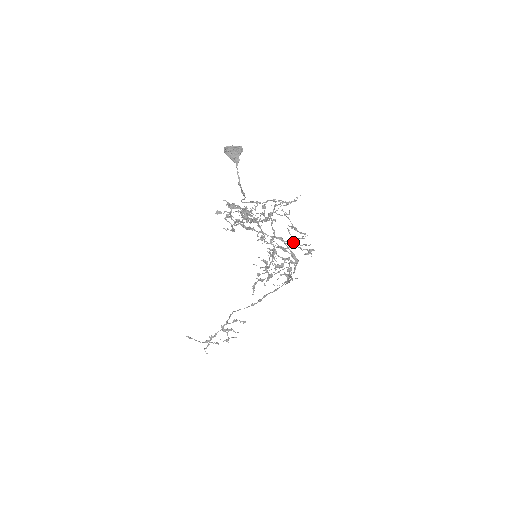
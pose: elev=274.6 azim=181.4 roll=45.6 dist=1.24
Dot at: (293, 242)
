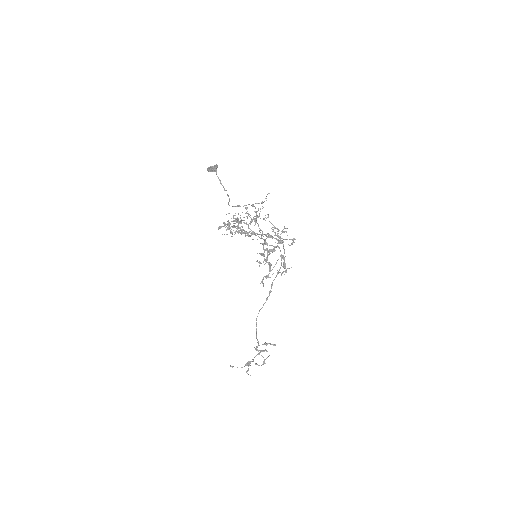
Dot at: (278, 236)
